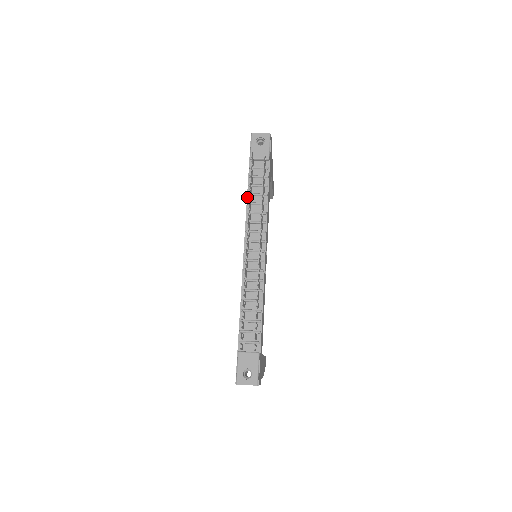
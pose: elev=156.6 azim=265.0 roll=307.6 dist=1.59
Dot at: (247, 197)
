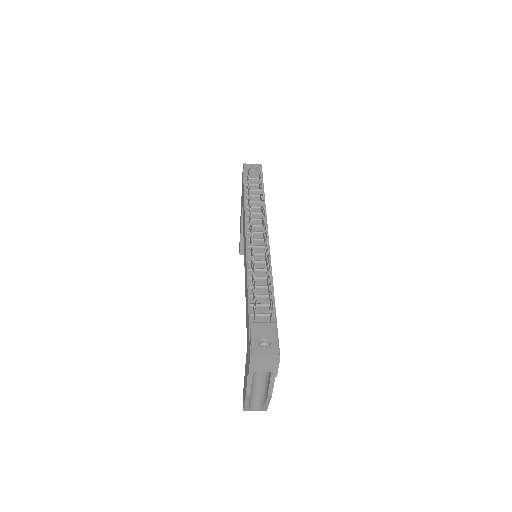
Dot at: (244, 203)
